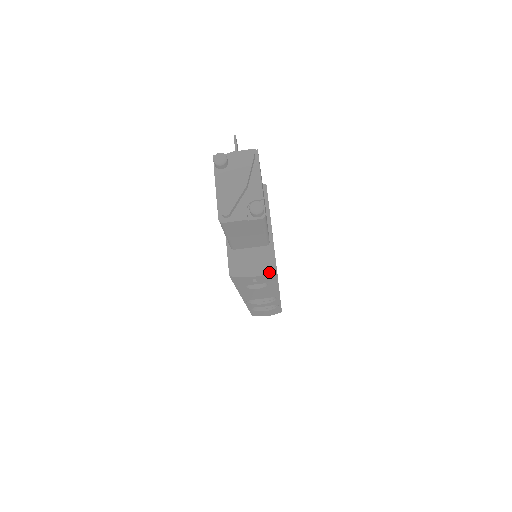
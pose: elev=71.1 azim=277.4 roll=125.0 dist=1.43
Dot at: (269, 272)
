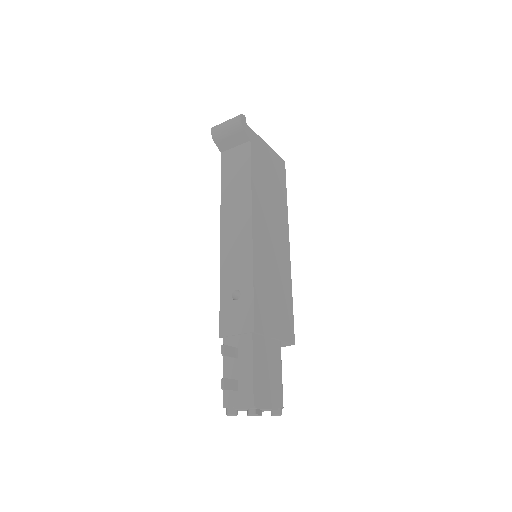
Dot at: occluded
